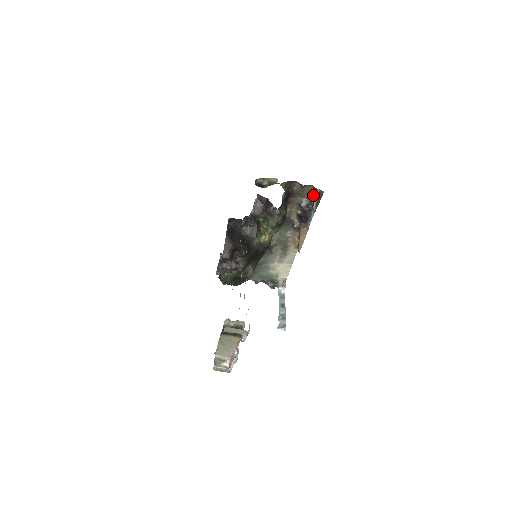
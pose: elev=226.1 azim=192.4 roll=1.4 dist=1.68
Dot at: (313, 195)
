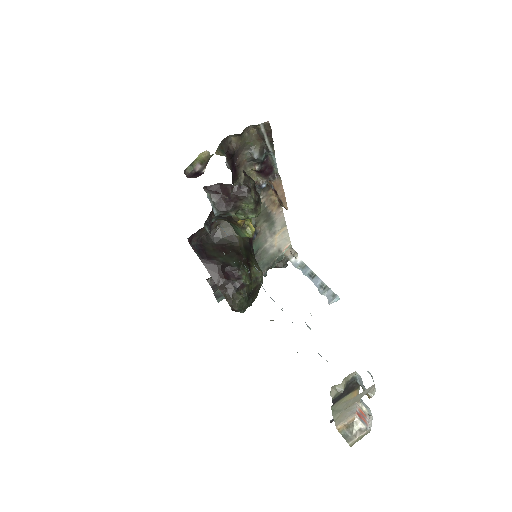
Dot at: (259, 136)
